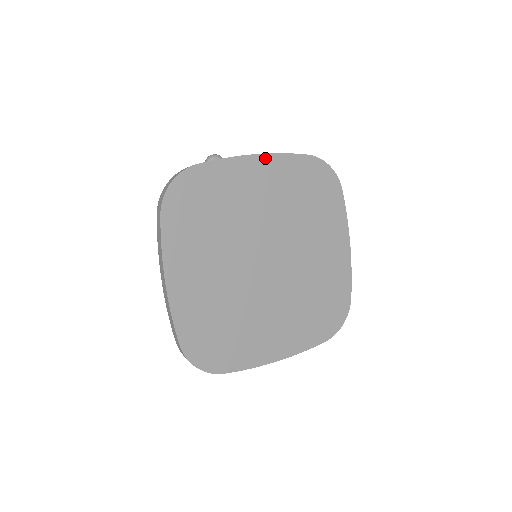
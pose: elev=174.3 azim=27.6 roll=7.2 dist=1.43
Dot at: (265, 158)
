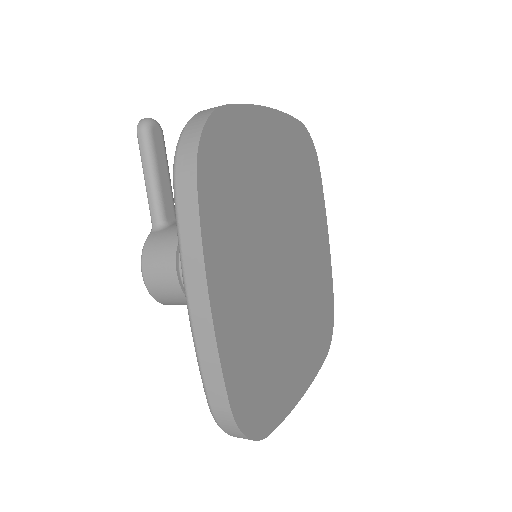
Dot at: (274, 115)
